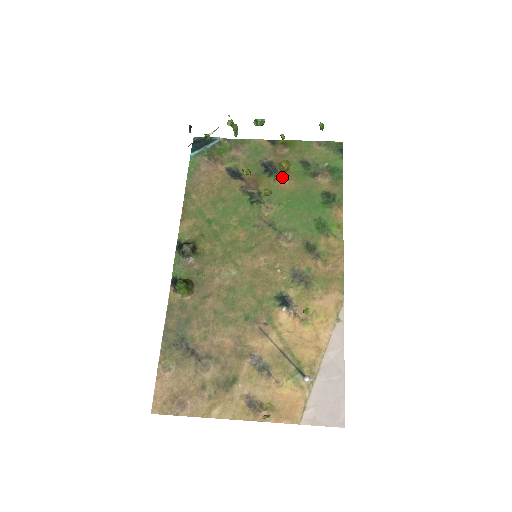
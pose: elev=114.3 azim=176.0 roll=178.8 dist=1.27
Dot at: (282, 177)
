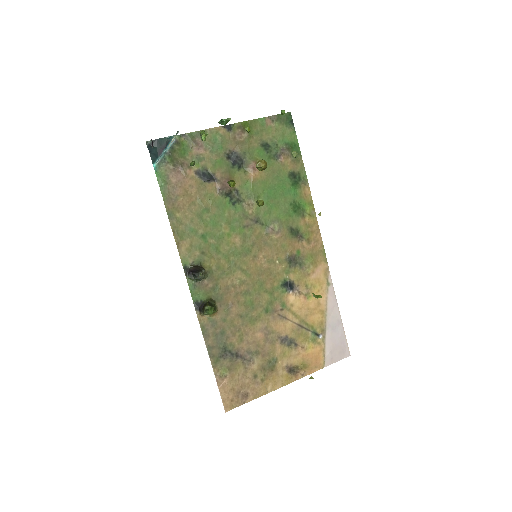
Dot at: (251, 168)
